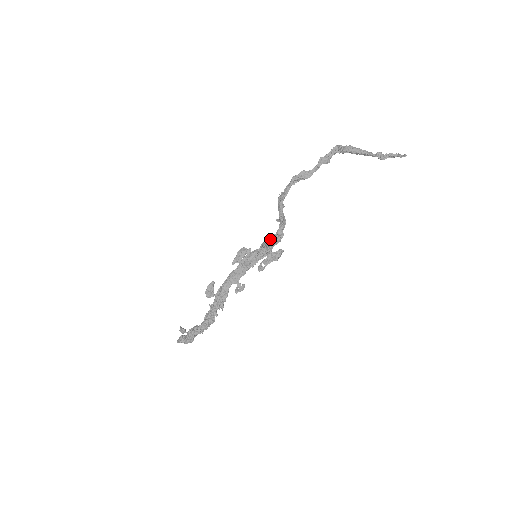
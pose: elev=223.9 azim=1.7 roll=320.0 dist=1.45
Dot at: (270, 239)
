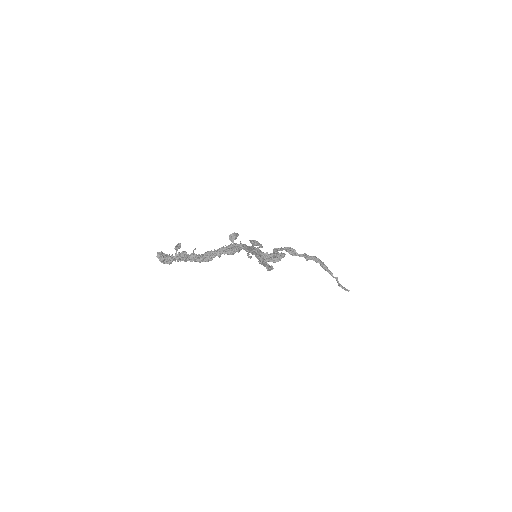
Dot at: (273, 254)
